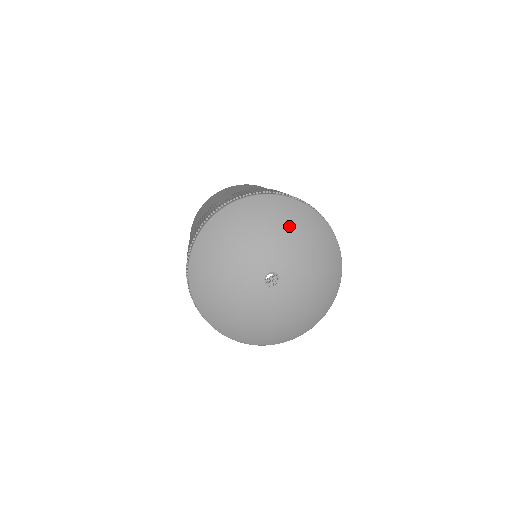
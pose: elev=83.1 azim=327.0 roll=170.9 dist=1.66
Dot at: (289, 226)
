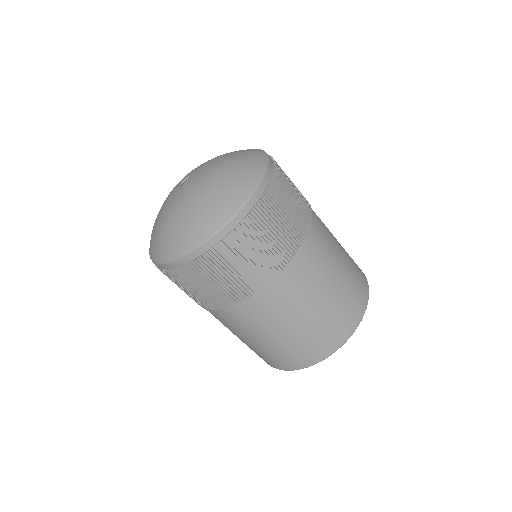
Dot at: occluded
